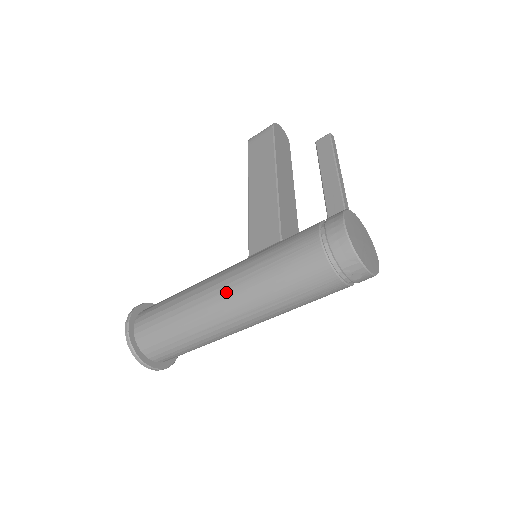
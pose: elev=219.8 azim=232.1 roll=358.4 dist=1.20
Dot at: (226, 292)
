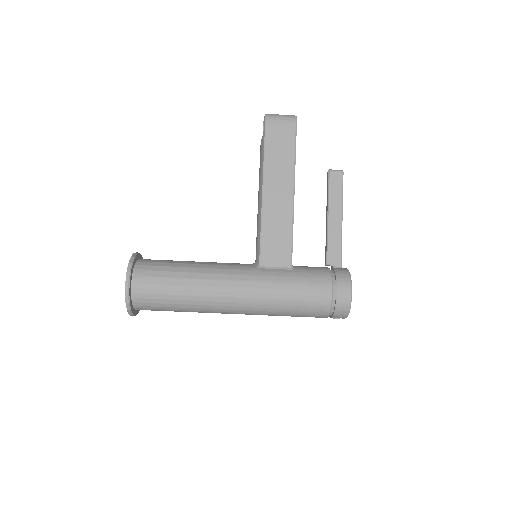
Dot at: (243, 299)
